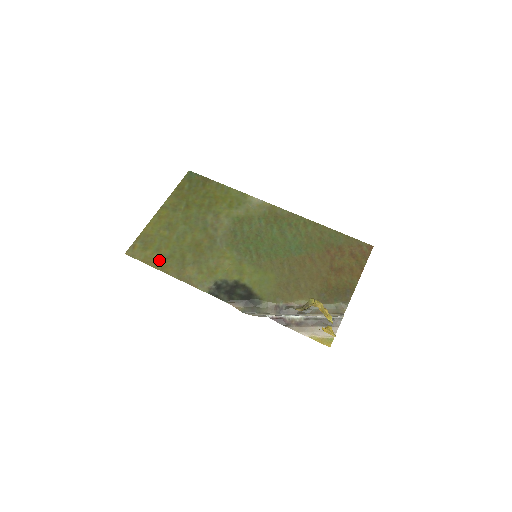
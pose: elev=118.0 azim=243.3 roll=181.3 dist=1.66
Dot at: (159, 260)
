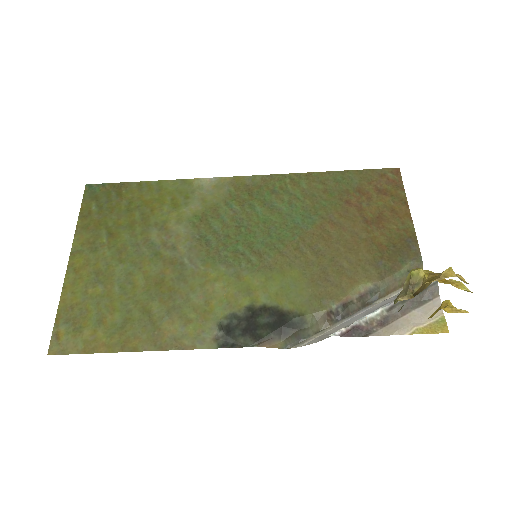
Dot at: (110, 336)
